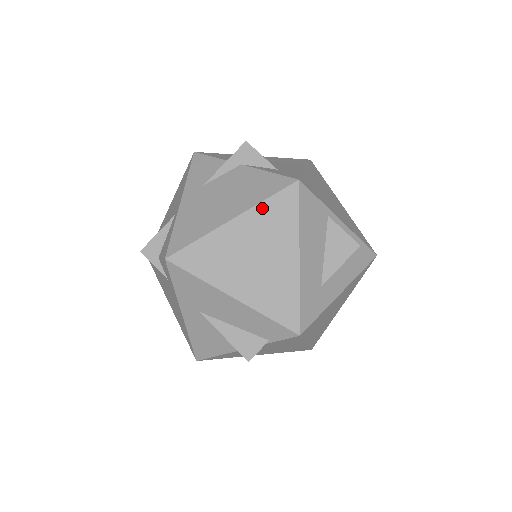
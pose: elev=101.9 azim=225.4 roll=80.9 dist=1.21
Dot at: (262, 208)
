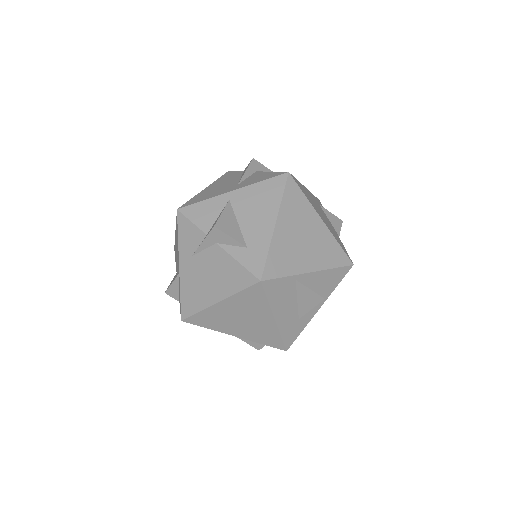
Dot at: (238, 297)
